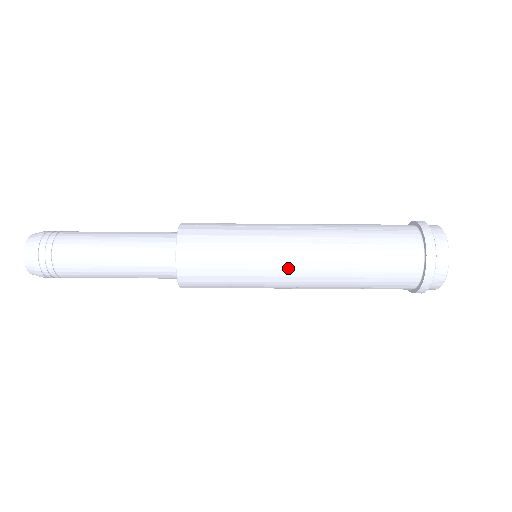
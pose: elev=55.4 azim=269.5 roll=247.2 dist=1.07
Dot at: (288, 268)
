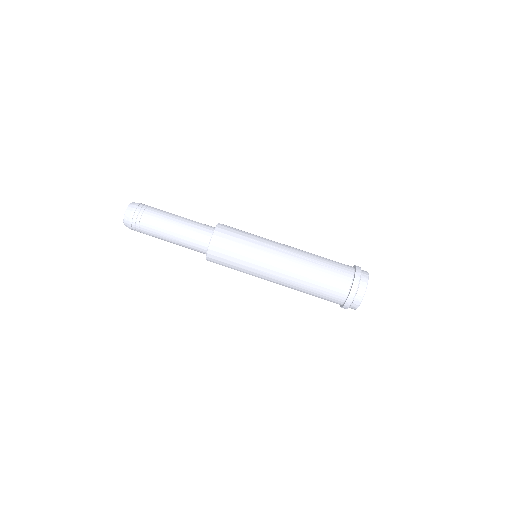
Dot at: (270, 273)
